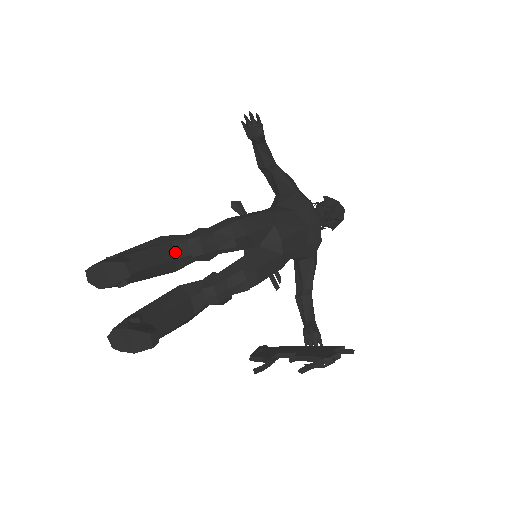
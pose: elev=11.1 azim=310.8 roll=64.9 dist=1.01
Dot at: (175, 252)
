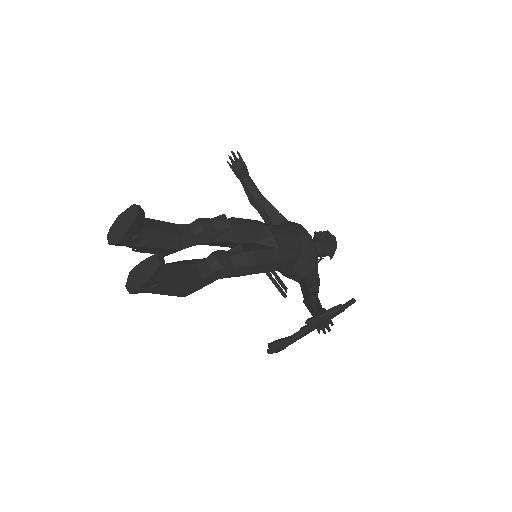
Dot at: (180, 231)
